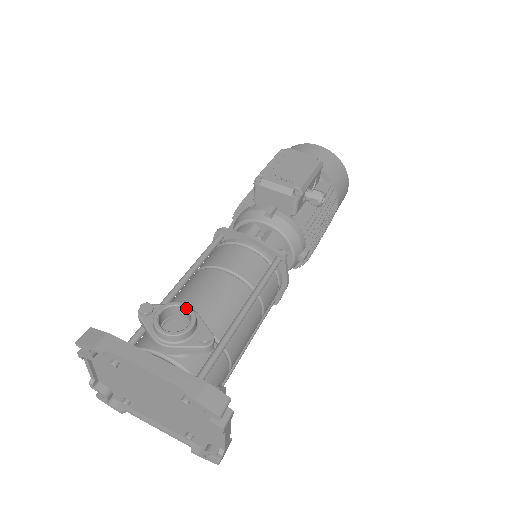
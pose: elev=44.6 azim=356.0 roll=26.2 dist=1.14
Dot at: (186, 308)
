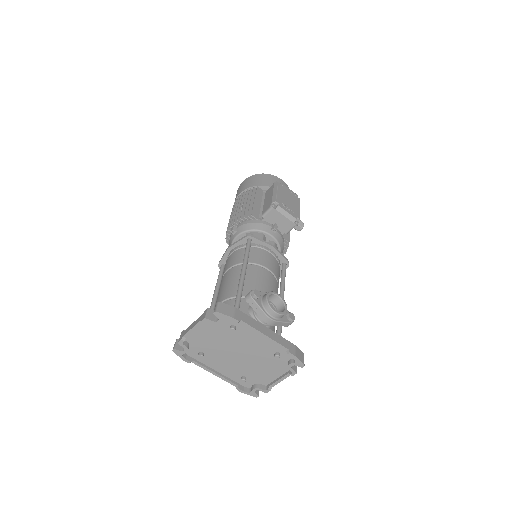
Dot at: (279, 297)
